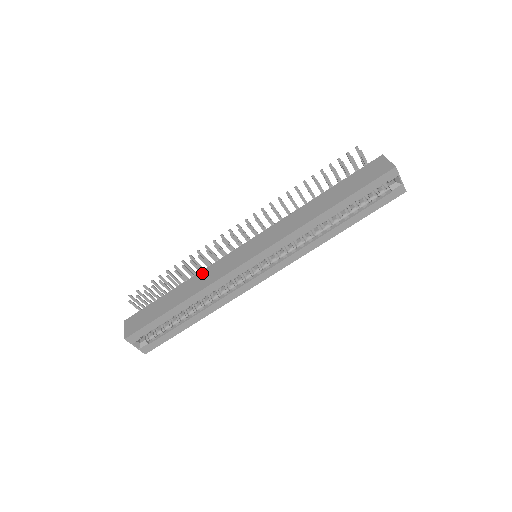
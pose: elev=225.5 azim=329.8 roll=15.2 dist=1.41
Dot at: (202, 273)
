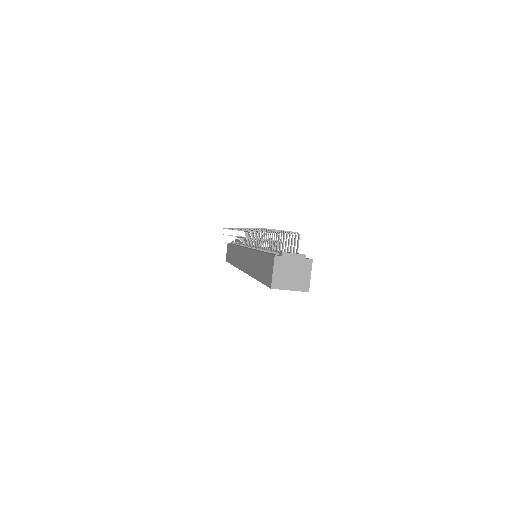
Dot at: (236, 249)
